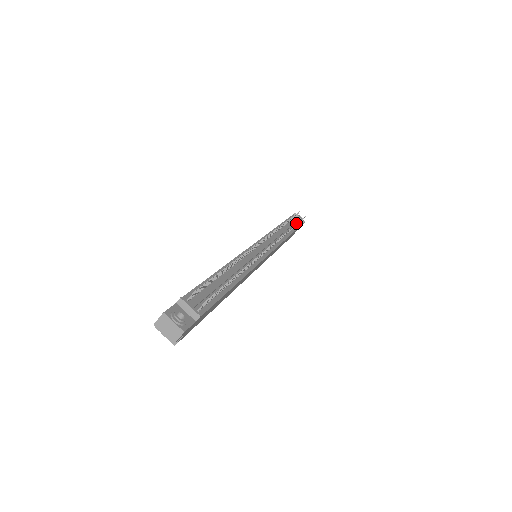
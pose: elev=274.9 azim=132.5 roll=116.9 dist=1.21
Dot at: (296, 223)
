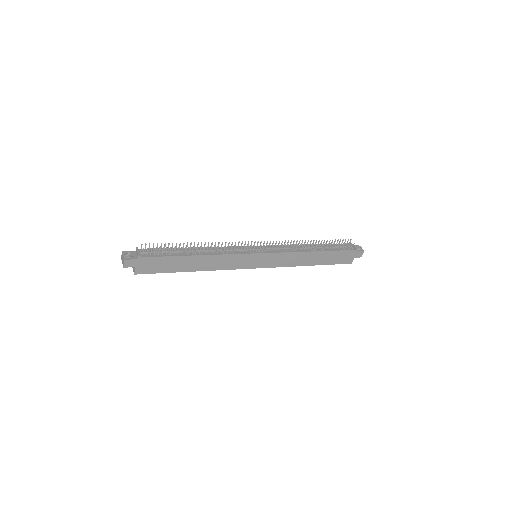
Dot at: (325, 243)
